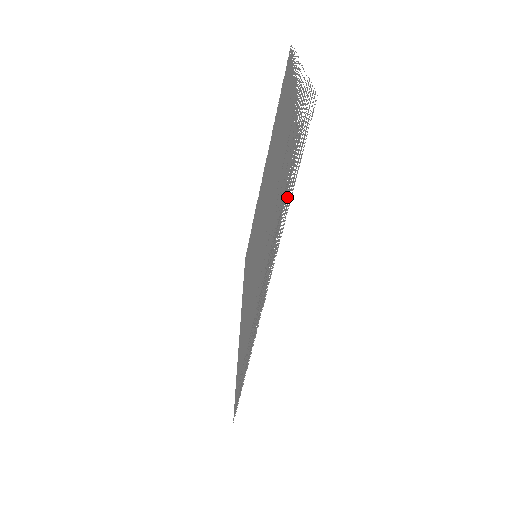
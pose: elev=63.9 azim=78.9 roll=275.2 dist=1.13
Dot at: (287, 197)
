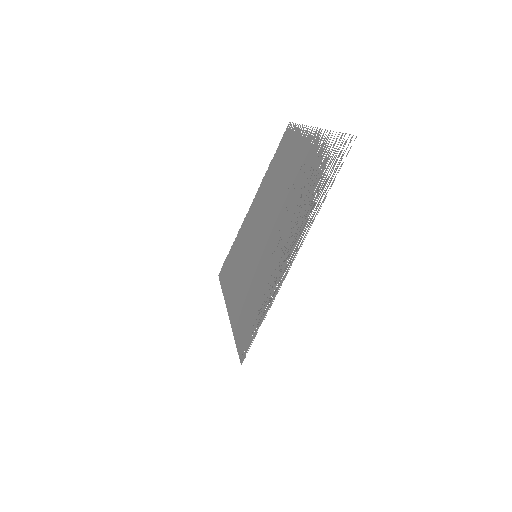
Dot at: occluded
